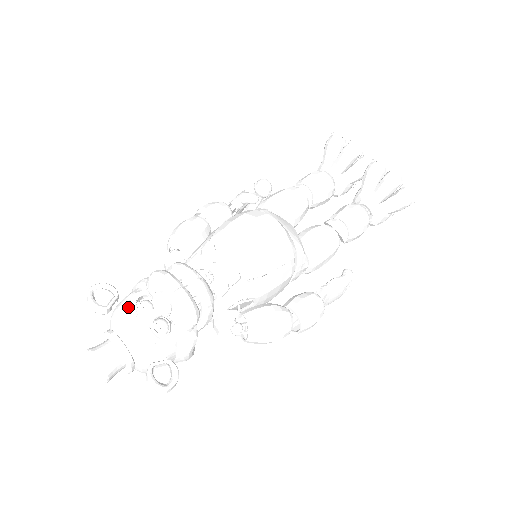
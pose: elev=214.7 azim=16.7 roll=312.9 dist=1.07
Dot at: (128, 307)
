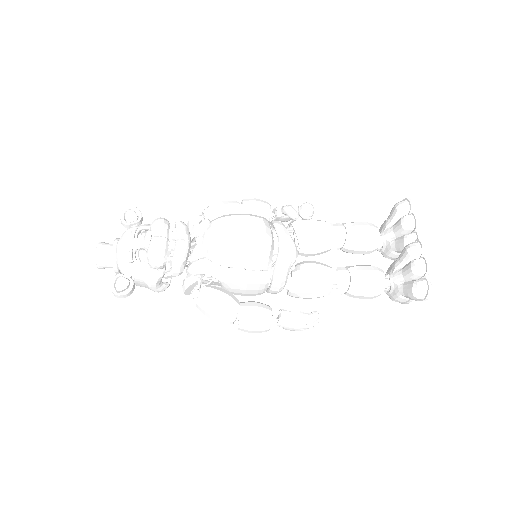
Dot at: (132, 230)
